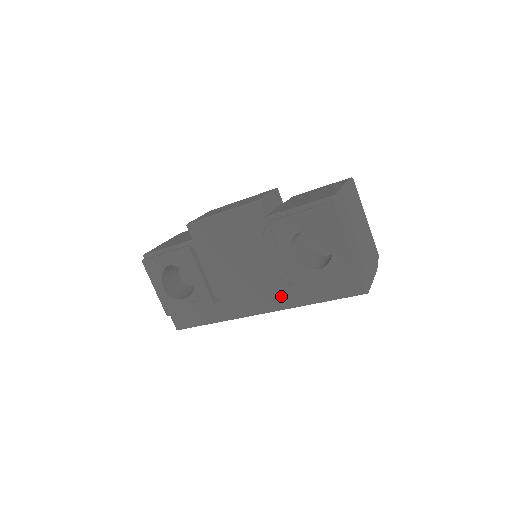
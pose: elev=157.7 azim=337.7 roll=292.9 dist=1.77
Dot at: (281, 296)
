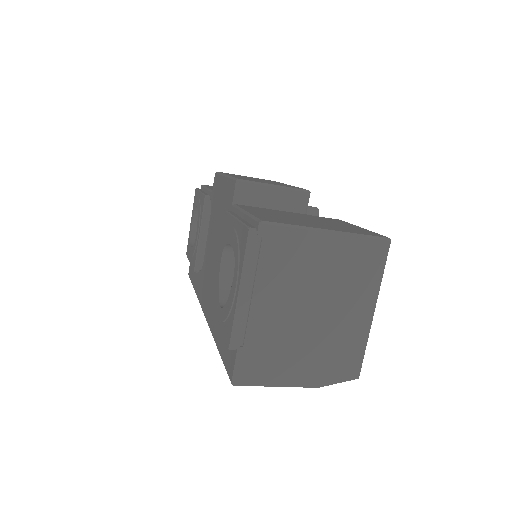
Dot at: occluded
